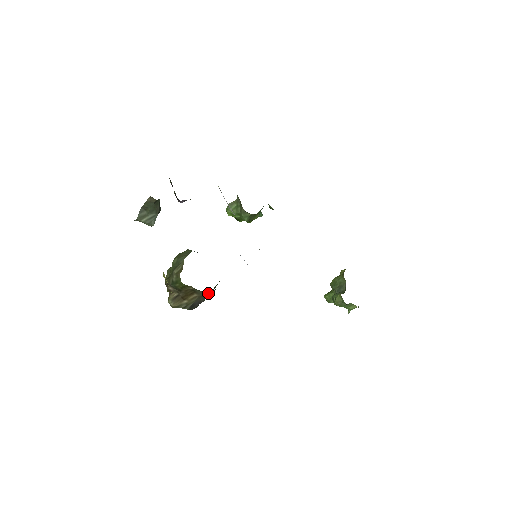
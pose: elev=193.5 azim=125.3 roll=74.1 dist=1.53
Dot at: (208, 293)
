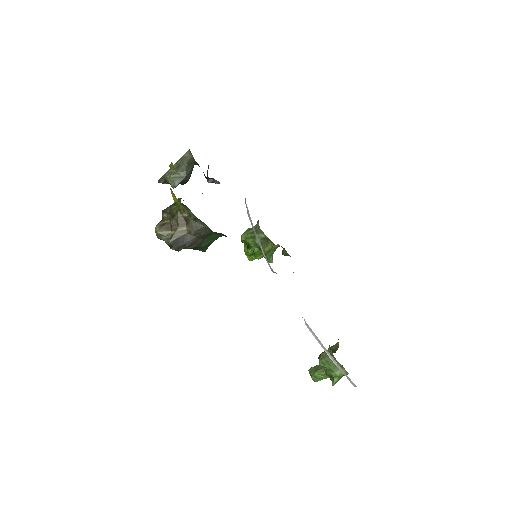
Dot at: (199, 231)
